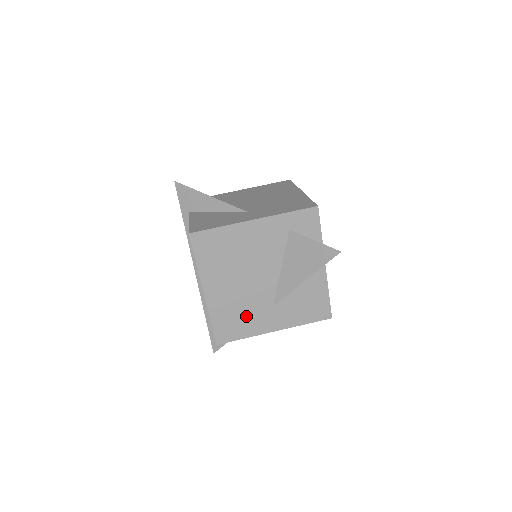
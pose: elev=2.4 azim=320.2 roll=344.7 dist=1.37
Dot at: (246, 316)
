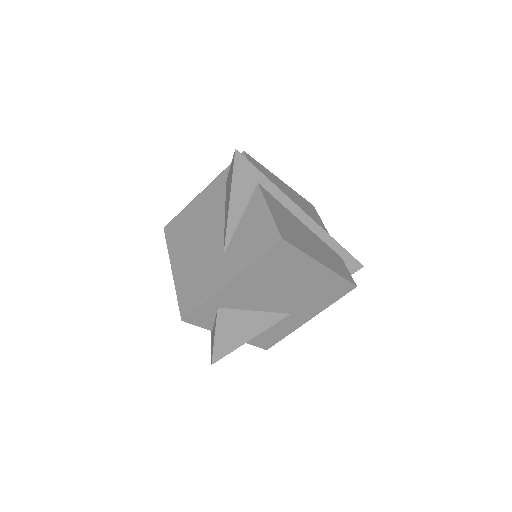
Dot at: (203, 277)
